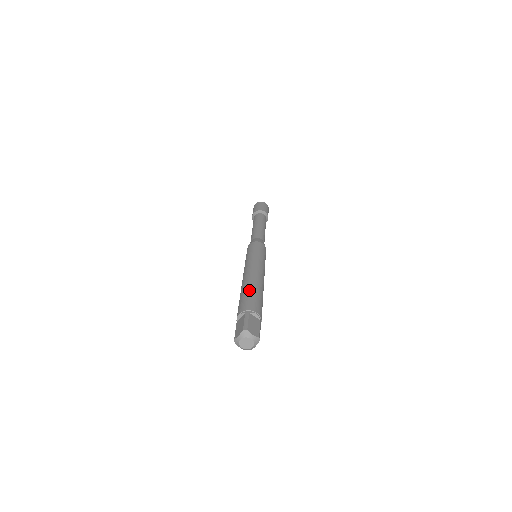
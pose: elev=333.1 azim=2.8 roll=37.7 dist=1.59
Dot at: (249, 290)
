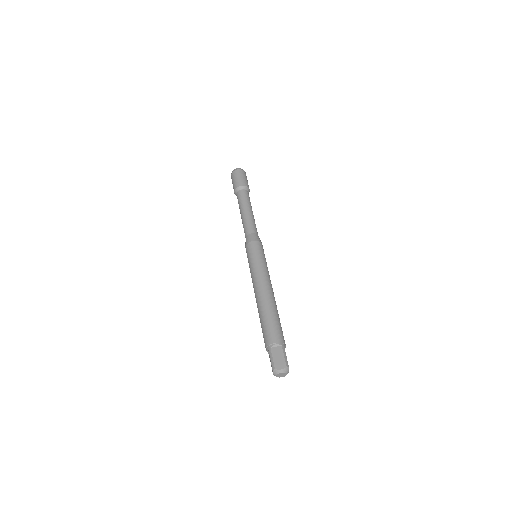
Dot at: (276, 316)
